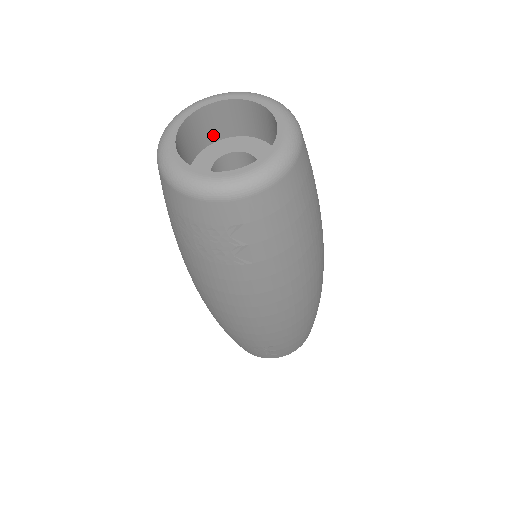
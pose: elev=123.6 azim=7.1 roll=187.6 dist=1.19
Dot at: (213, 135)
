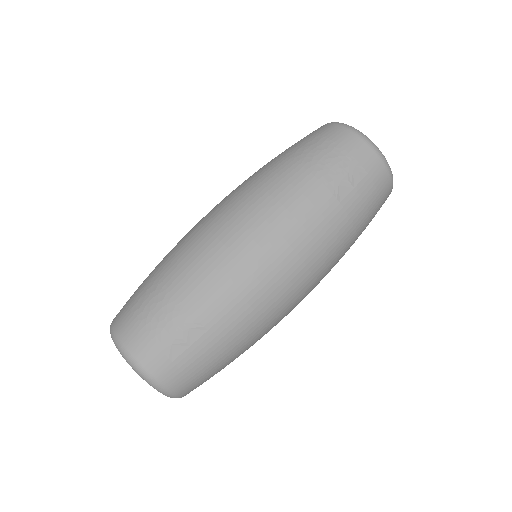
Dot at: occluded
